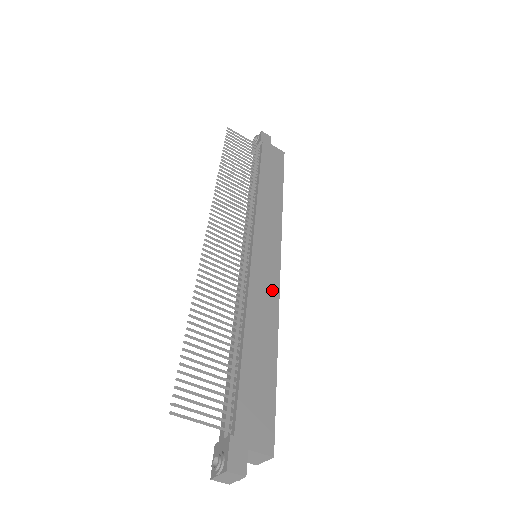
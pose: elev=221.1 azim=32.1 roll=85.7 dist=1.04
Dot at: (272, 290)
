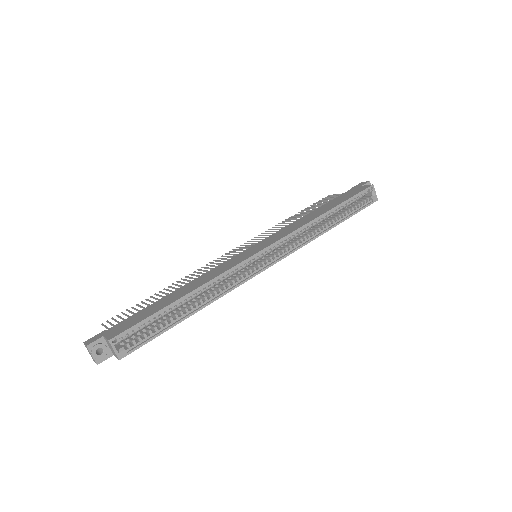
Dot at: (230, 266)
